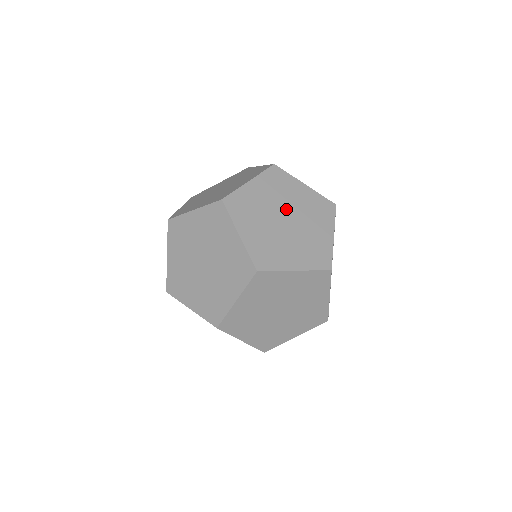
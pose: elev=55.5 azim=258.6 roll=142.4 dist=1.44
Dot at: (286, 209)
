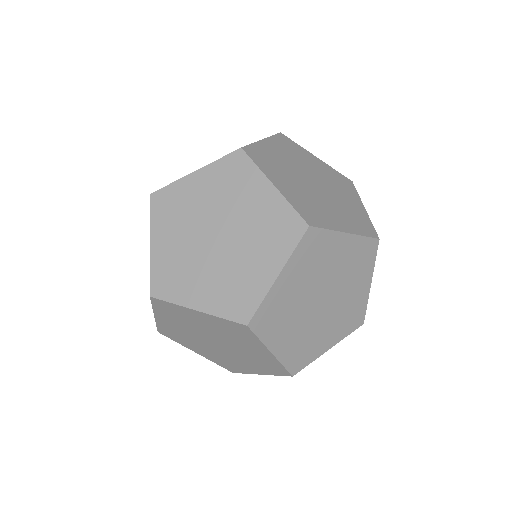
Dot at: (310, 173)
